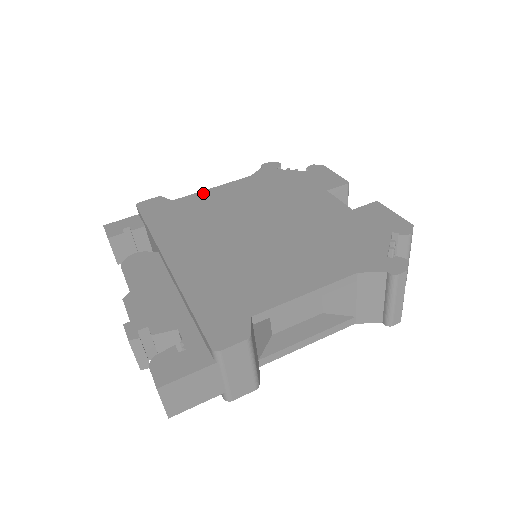
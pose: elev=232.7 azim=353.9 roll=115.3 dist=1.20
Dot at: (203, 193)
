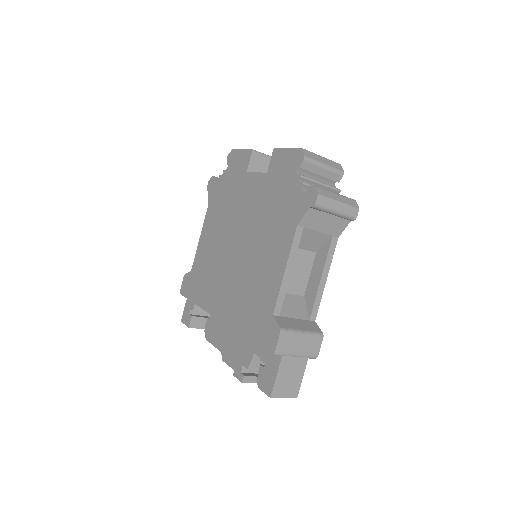
Dot at: (198, 249)
